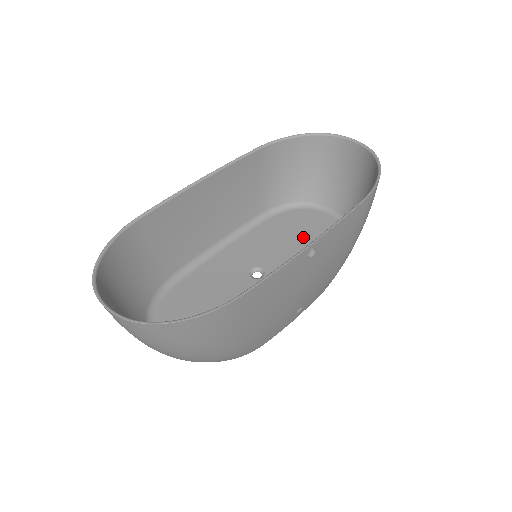
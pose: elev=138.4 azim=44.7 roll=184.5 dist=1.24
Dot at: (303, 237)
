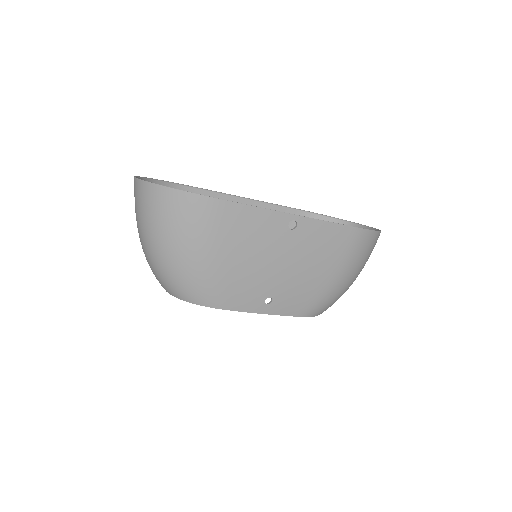
Dot at: occluded
